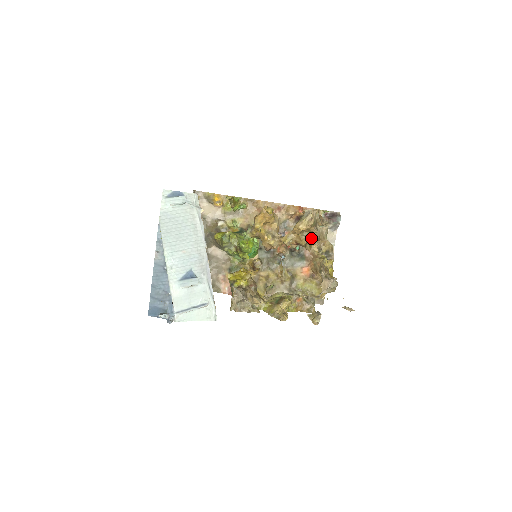
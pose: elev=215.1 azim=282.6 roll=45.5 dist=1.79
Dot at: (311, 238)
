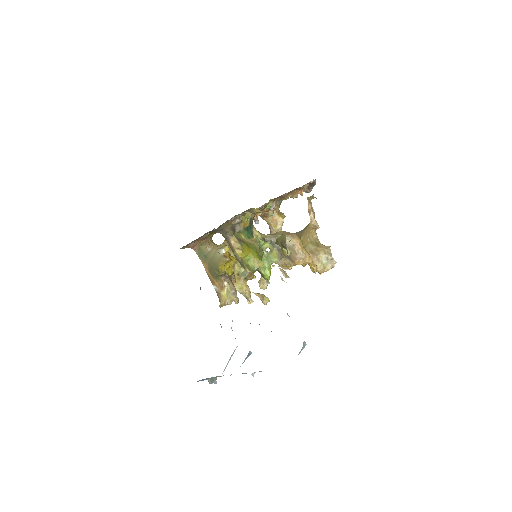
Dot at: occluded
